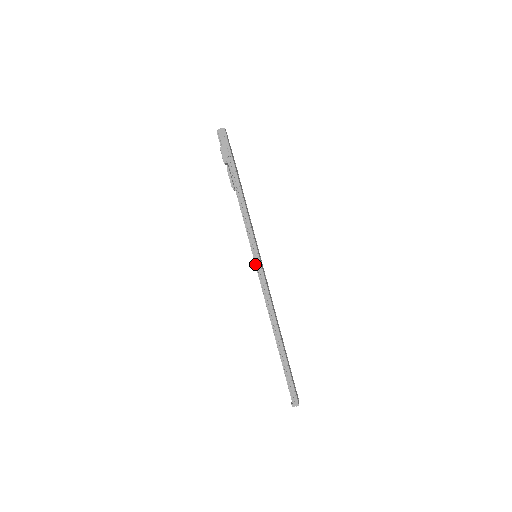
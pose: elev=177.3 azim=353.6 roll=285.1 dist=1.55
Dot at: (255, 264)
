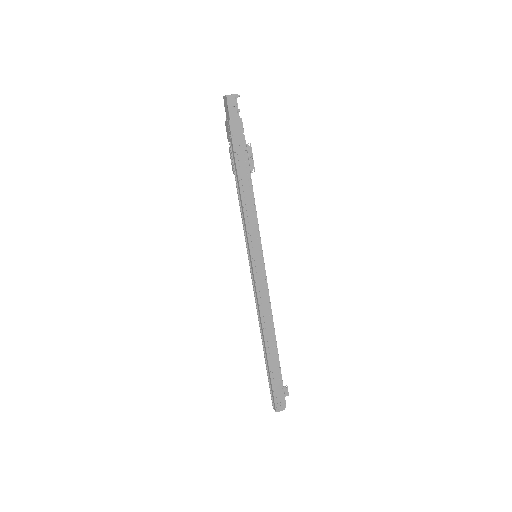
Dot at: (251, 265)
